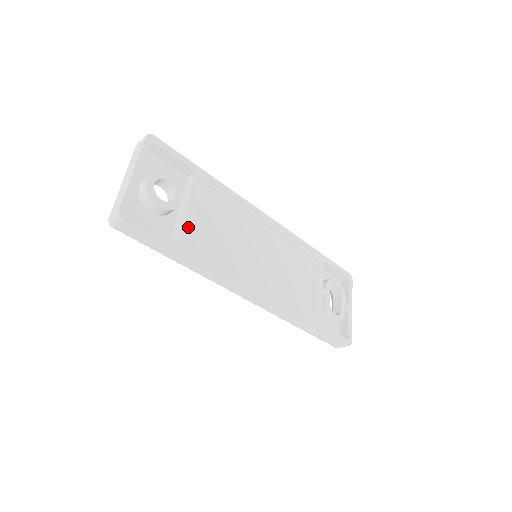
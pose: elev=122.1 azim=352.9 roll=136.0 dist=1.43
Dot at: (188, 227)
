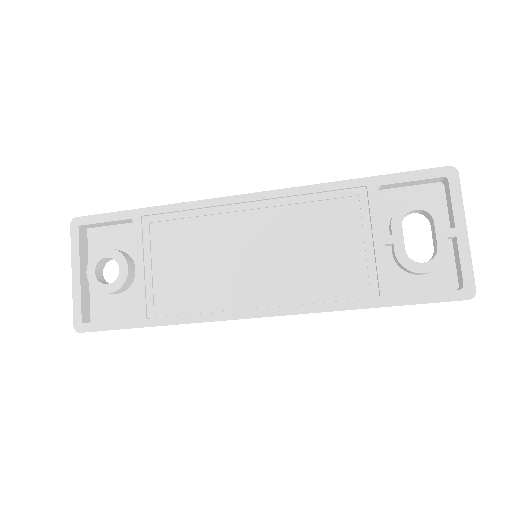
Dot at: (144, 293)
